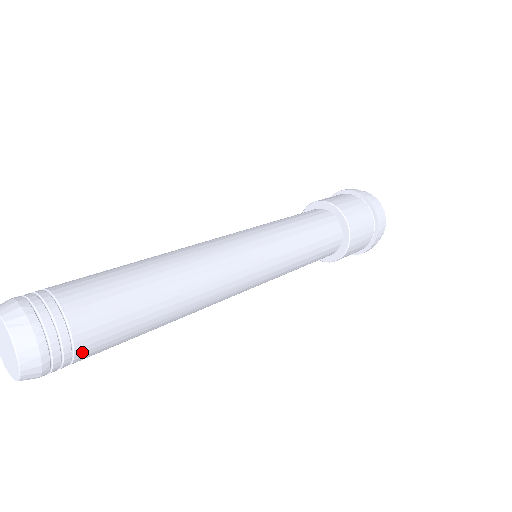
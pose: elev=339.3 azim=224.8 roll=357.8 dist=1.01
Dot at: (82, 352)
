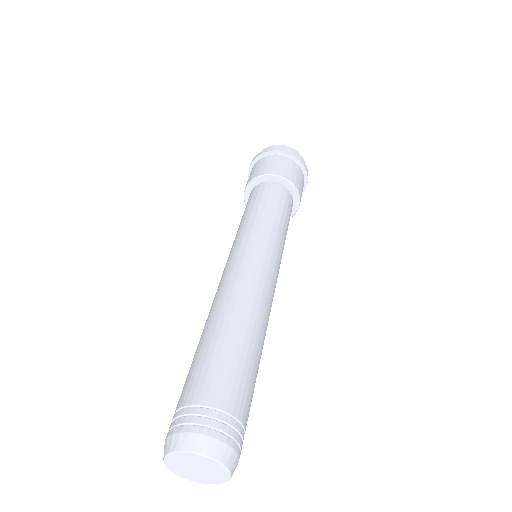
Dot at: occluded
